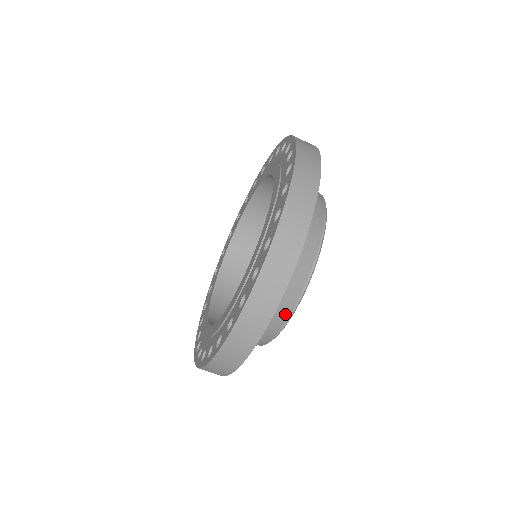
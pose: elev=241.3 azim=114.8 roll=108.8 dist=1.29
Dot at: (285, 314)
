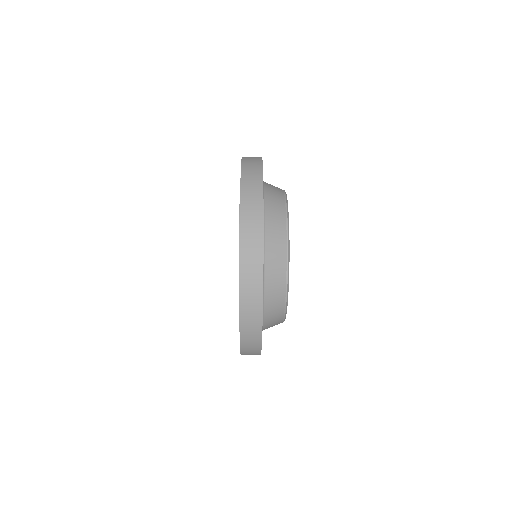
Dot at: occluded
